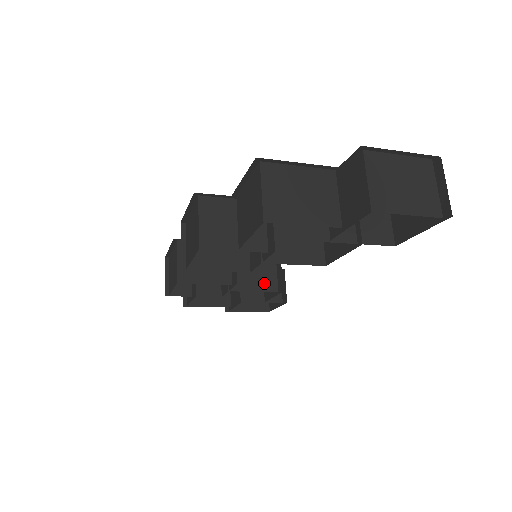
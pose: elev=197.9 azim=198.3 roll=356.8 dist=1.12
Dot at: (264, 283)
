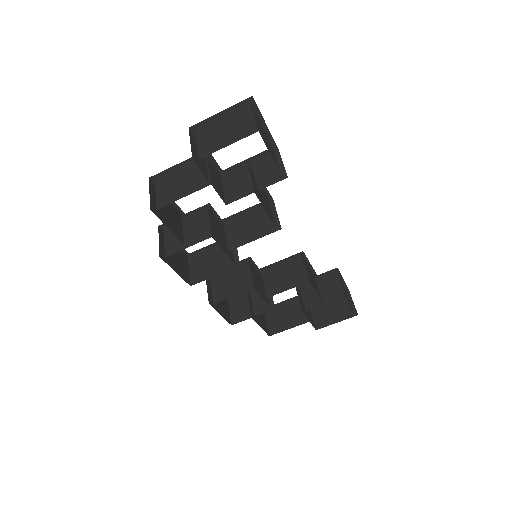
Dot at: (295, 280)
